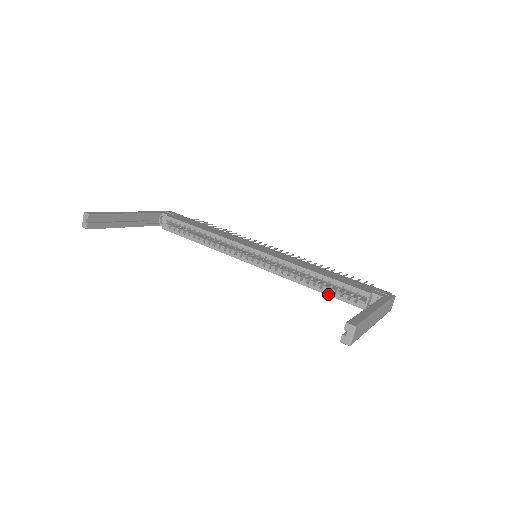
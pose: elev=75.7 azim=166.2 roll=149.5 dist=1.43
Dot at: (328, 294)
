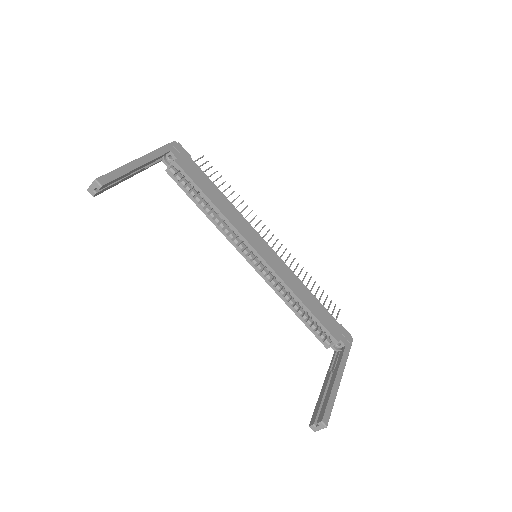
Dot at: (304, 323)
